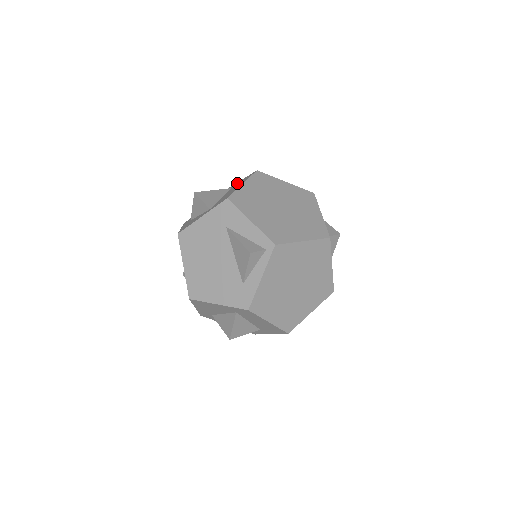
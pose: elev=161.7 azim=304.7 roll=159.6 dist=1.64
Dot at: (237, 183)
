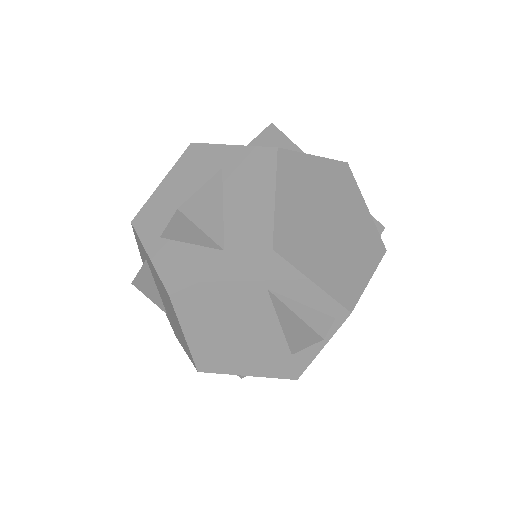
Dot at: (229, 156)
